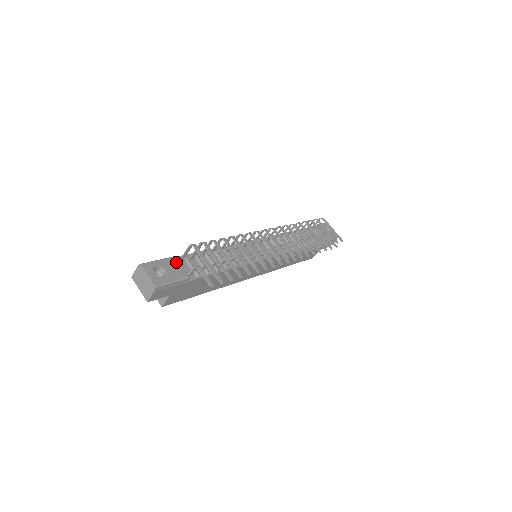
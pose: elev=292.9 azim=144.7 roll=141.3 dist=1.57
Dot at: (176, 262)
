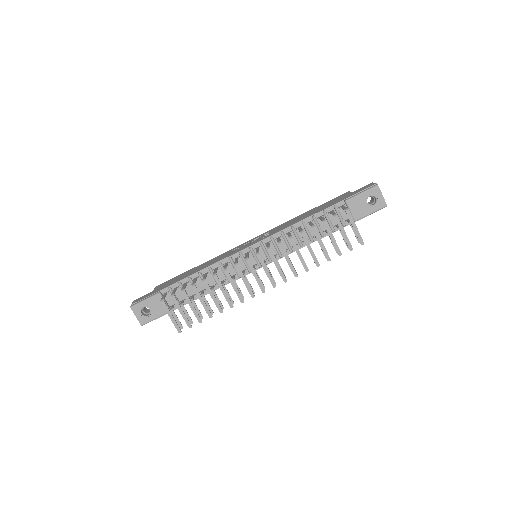
Dot at: (159, 299)
